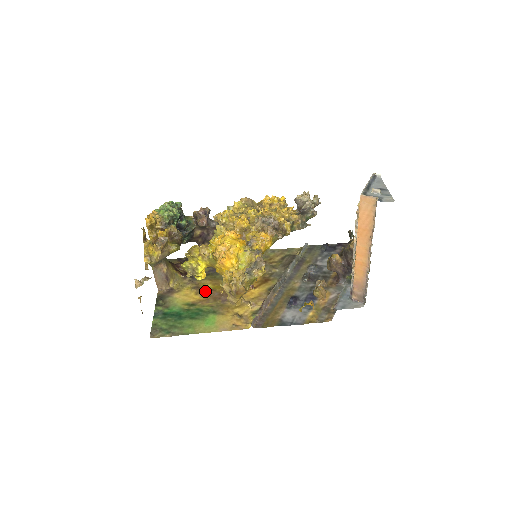
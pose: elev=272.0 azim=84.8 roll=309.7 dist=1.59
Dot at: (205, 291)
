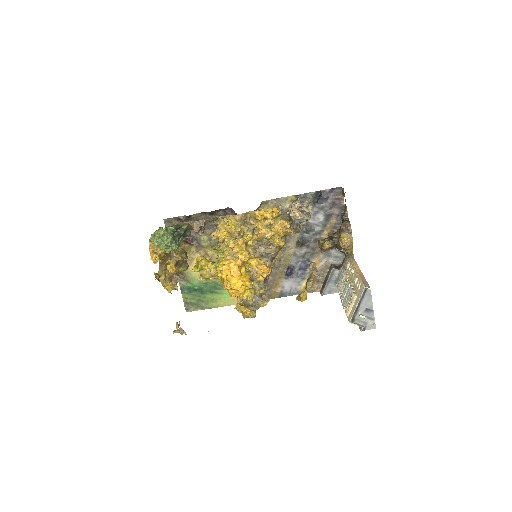
Dot at: occluded
